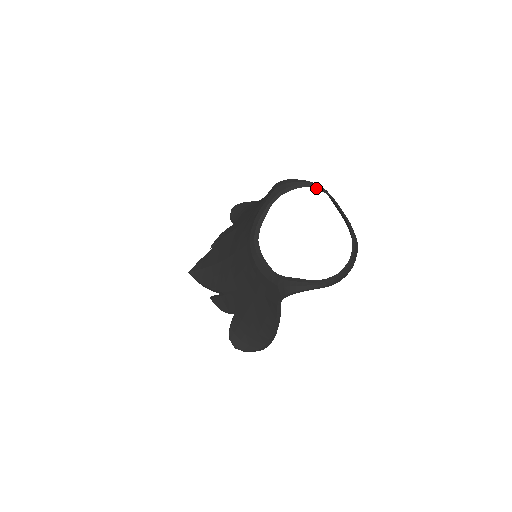
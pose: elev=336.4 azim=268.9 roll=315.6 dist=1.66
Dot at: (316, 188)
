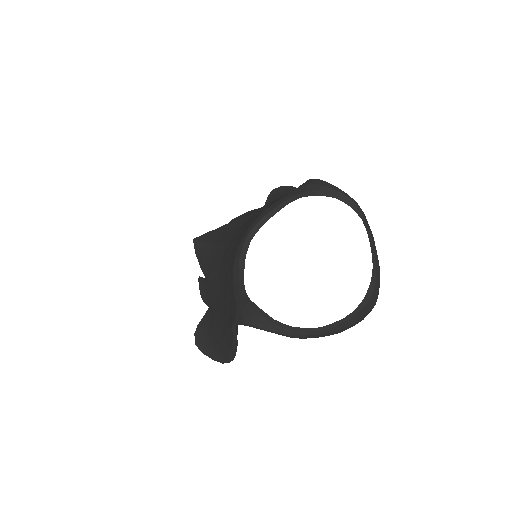
Dot at: (350, 206)
